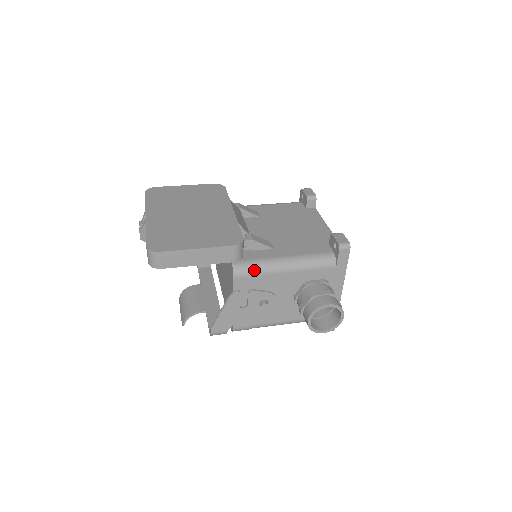
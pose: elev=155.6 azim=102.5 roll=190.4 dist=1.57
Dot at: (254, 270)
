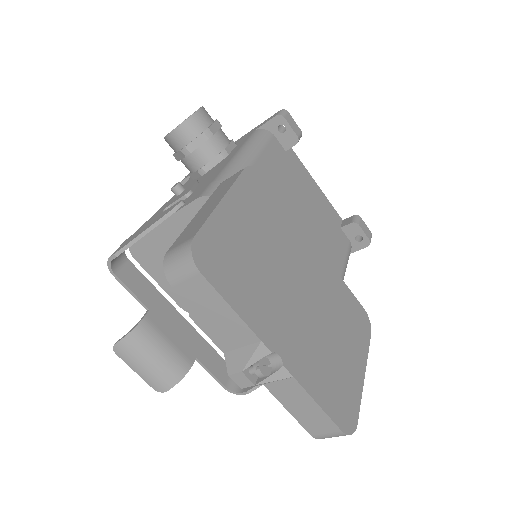
Dot at: occluded
